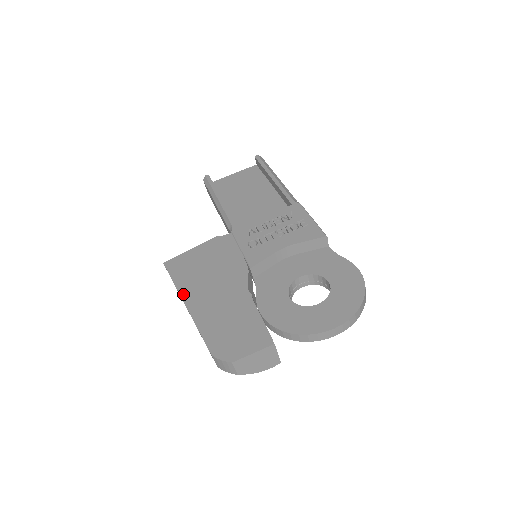
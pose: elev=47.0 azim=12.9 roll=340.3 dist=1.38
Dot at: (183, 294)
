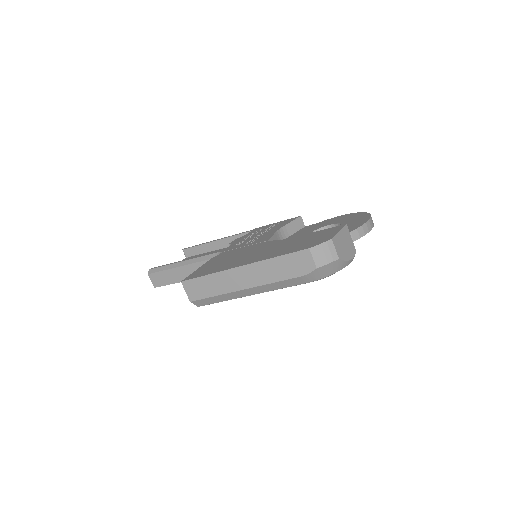
Dot at: (230, 267)
